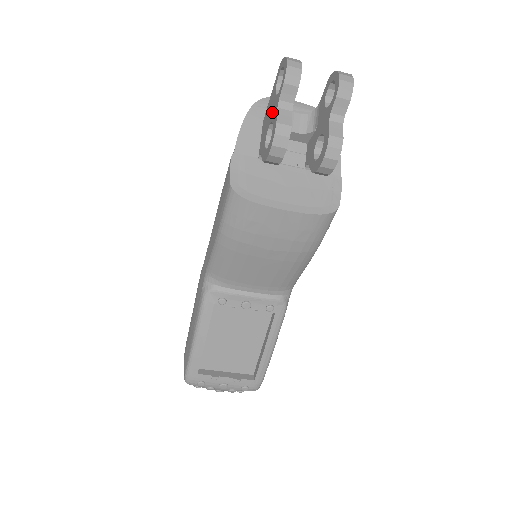
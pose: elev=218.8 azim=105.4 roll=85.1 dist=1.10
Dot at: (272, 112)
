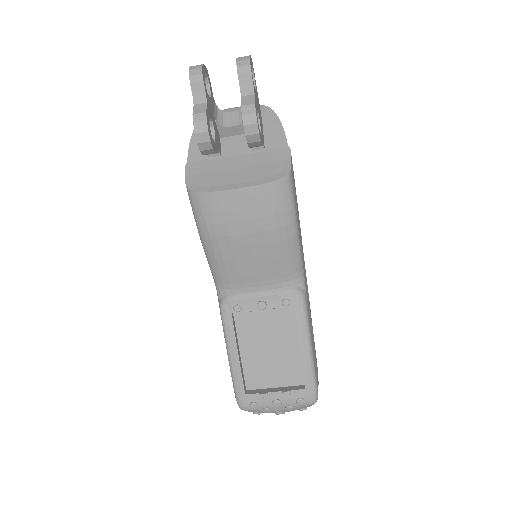
Dot at: occluded
